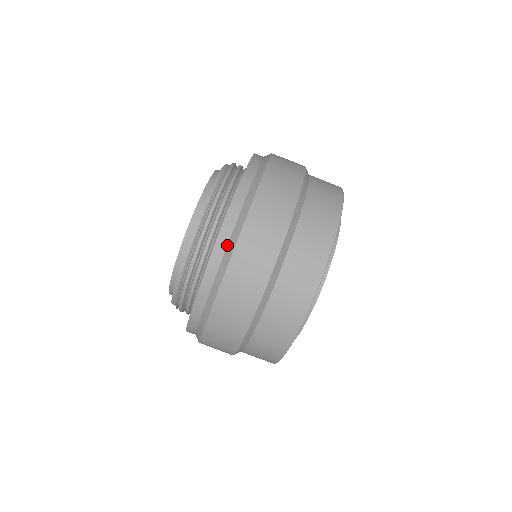
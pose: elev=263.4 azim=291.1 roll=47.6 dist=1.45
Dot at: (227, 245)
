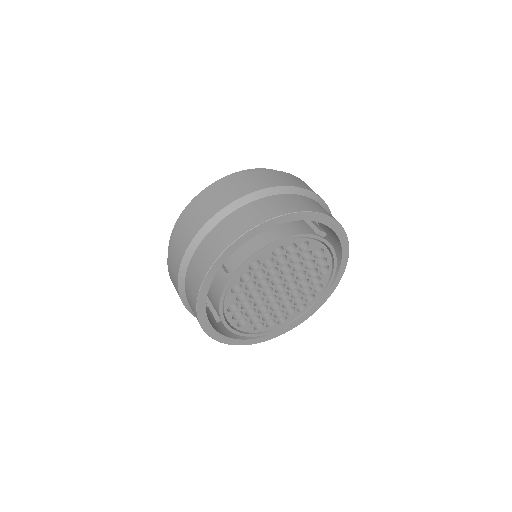
Dot at: occluded
